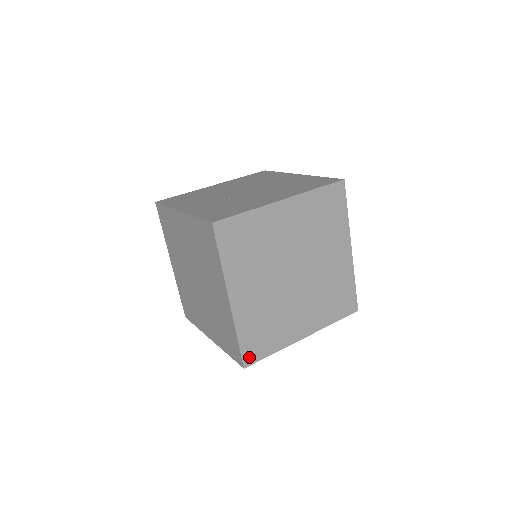
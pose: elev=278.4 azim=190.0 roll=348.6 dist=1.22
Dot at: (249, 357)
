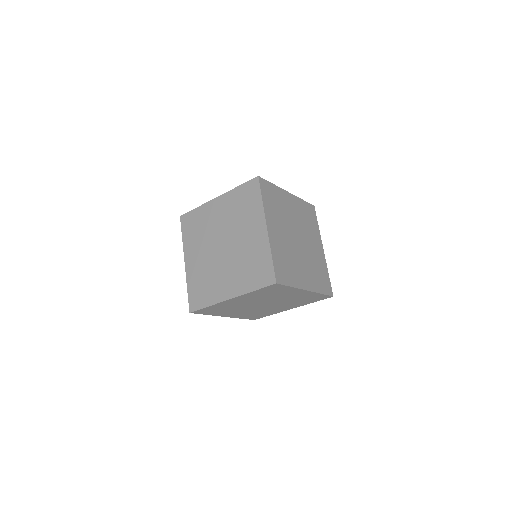
Dot at: (279, 277)
